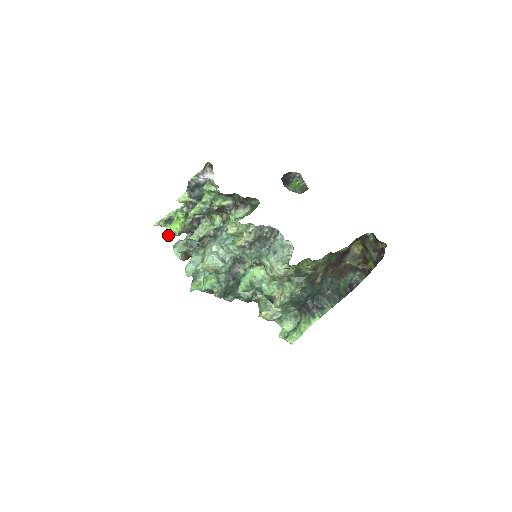
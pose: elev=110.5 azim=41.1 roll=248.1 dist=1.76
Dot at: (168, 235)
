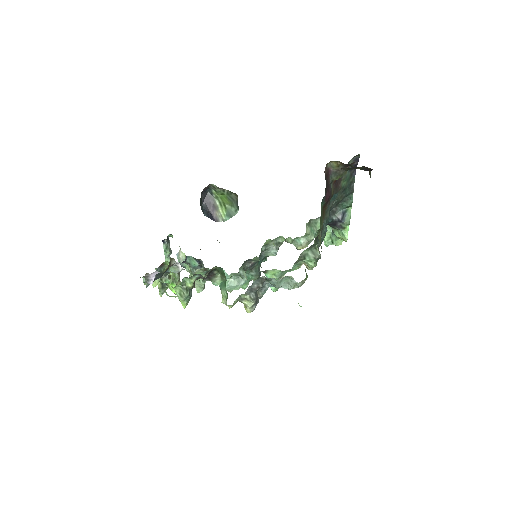
Dot at: occluded
